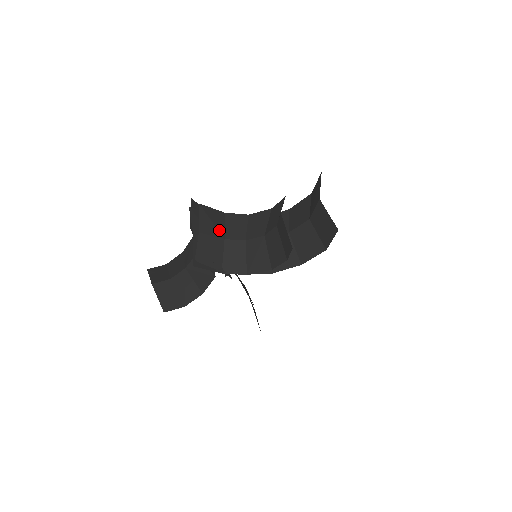
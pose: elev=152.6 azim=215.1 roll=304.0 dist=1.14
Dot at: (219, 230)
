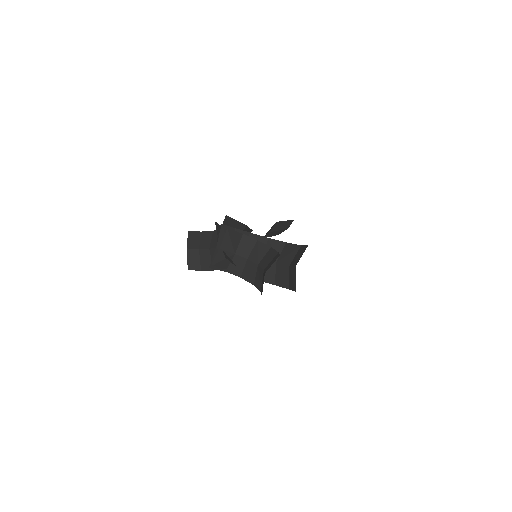
Dot at: (234, 247)
